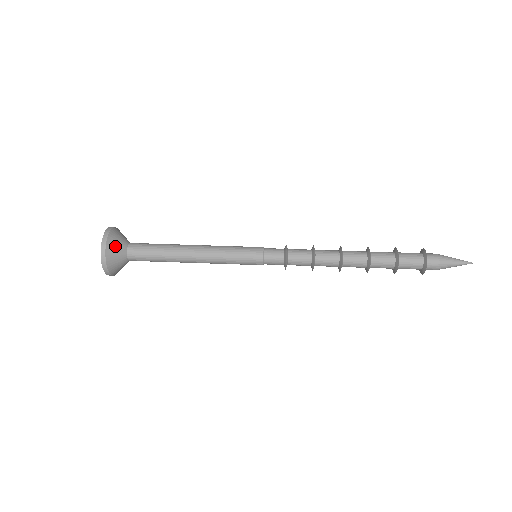
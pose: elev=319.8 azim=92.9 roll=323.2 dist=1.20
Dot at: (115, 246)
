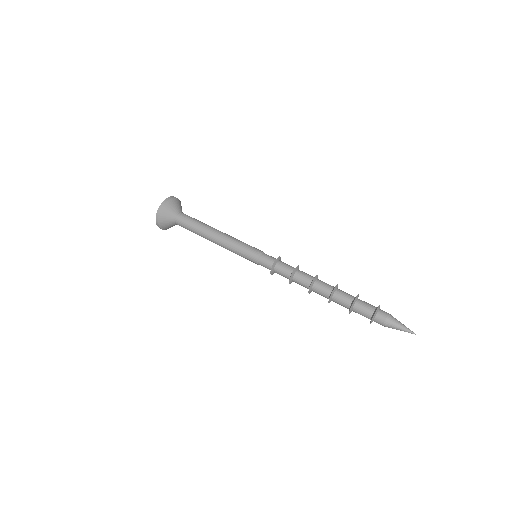
Dot at: (168, 211)
